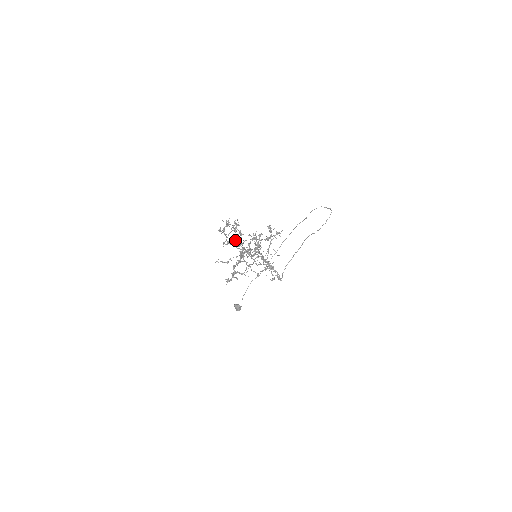
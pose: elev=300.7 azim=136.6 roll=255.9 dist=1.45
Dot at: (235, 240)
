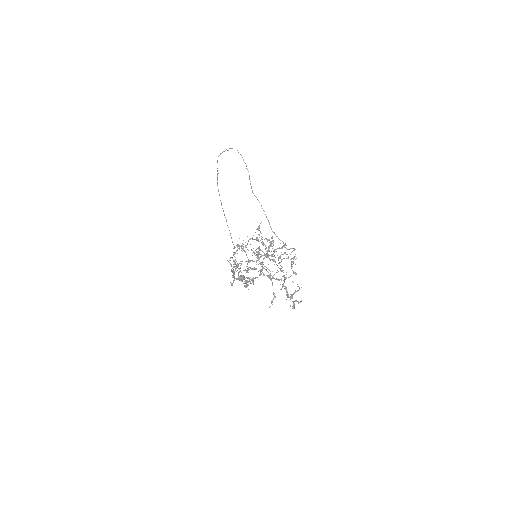
Dot at: occluded
